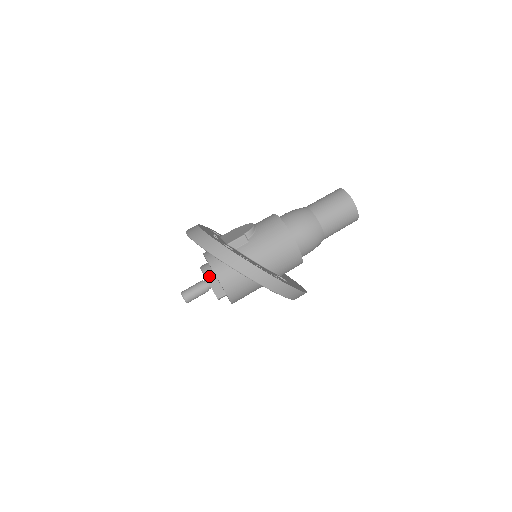
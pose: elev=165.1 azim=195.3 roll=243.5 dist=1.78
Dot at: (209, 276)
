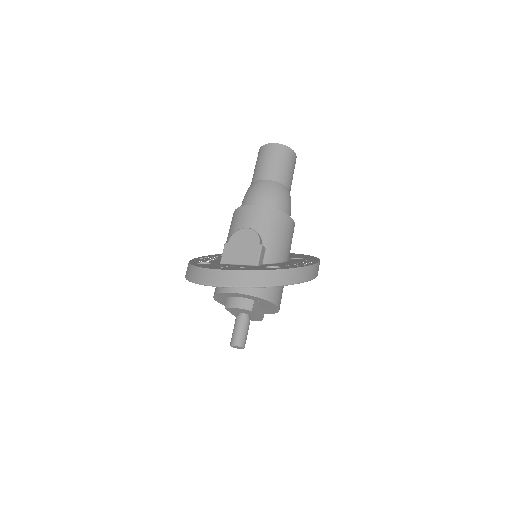
Dot at: (254, 308)
